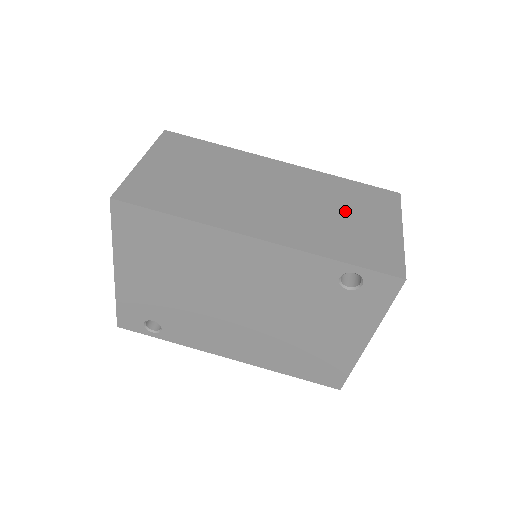
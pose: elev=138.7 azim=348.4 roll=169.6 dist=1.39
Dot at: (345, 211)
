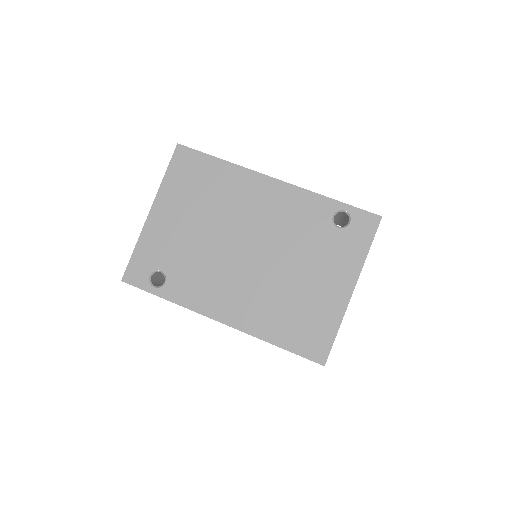
Dot at: occluded
